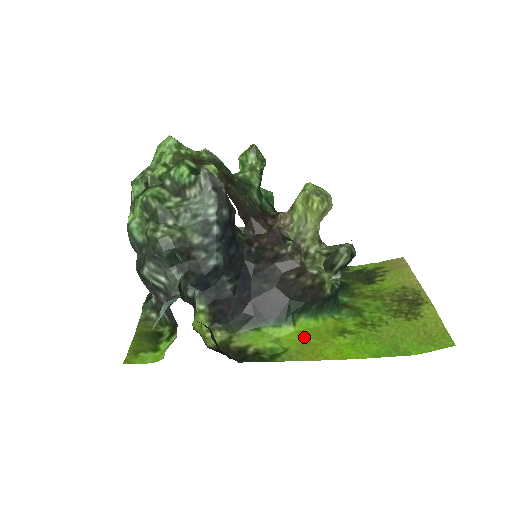
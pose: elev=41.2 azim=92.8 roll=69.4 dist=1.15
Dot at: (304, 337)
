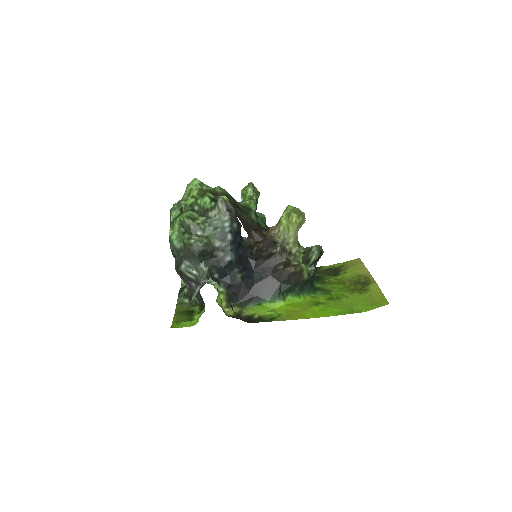
Dot at: (291, 307)
